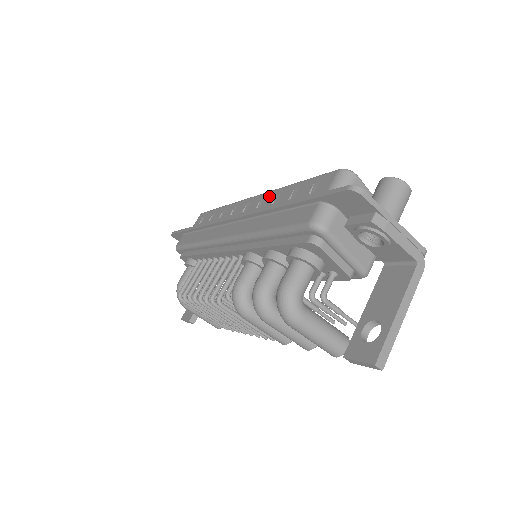
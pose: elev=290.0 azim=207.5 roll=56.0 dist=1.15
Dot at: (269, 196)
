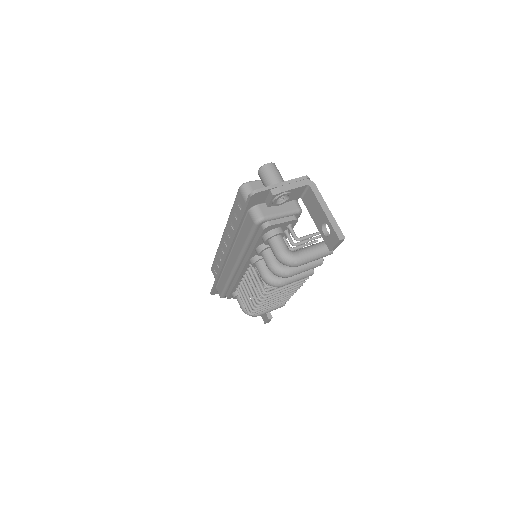
Dot at: (228, 228)
